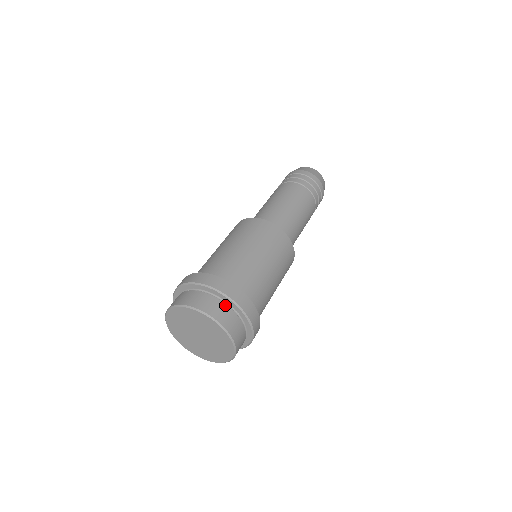
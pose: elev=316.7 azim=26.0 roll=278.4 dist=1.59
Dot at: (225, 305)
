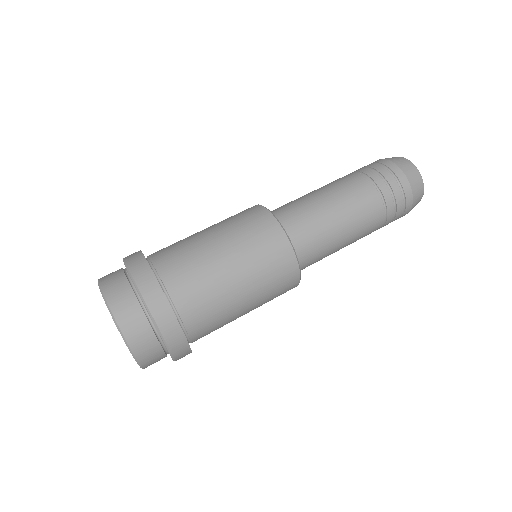
Dot at: (135, 298)
